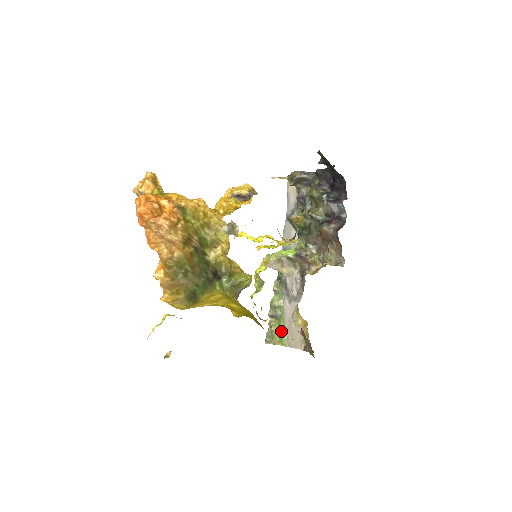
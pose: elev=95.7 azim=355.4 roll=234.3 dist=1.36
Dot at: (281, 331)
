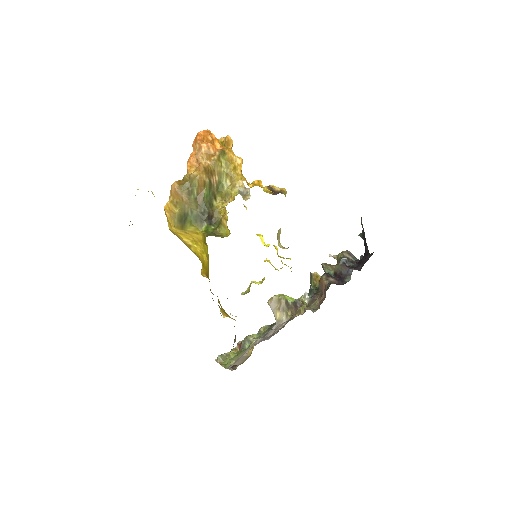
Dot at: (234, 358)
